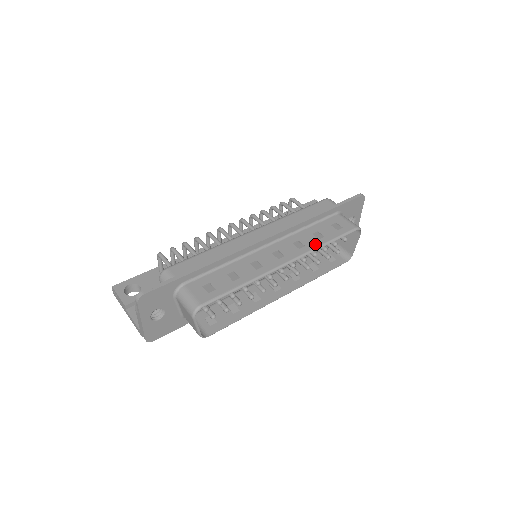
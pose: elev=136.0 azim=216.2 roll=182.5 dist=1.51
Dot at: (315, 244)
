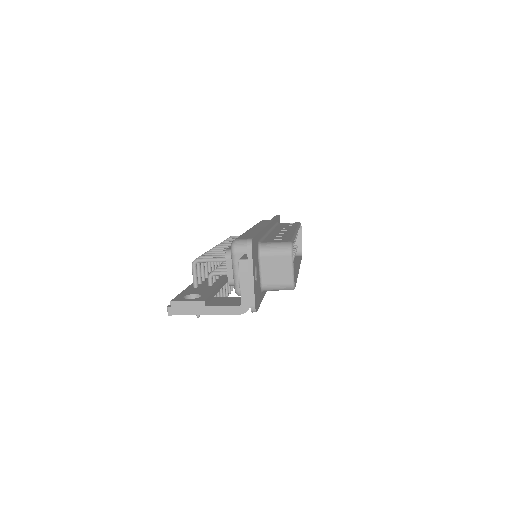
Dot at: (294, 226)
